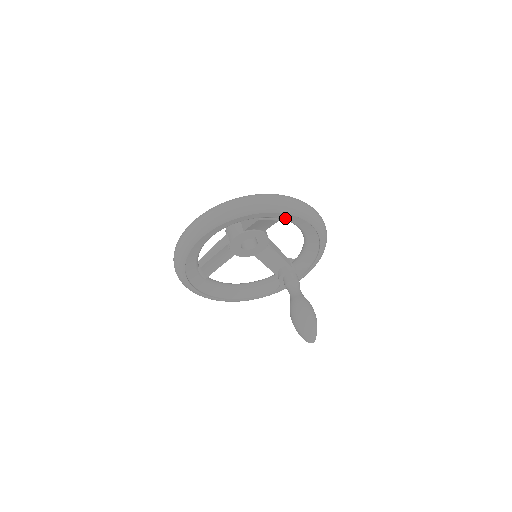
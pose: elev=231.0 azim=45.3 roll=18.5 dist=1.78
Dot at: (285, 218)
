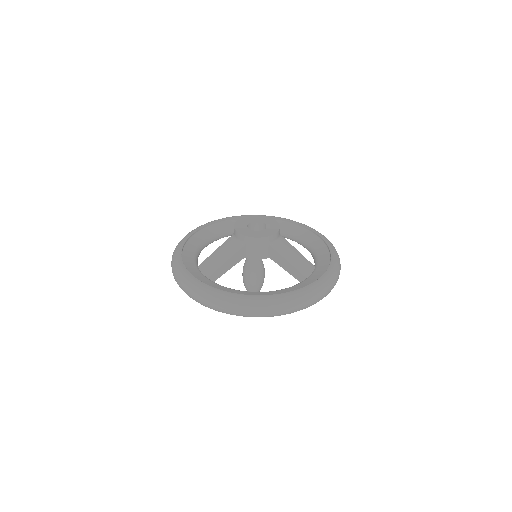
Dot at: occluded
